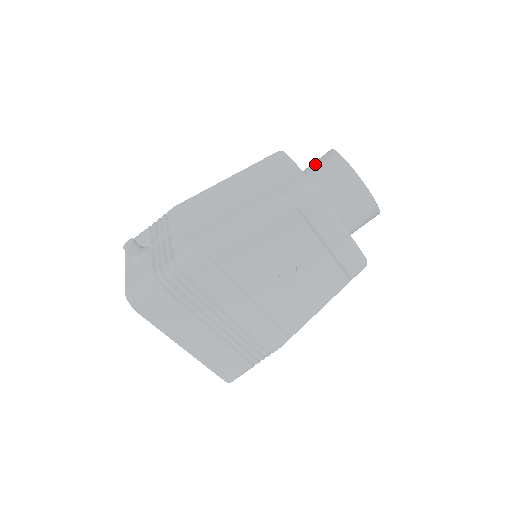
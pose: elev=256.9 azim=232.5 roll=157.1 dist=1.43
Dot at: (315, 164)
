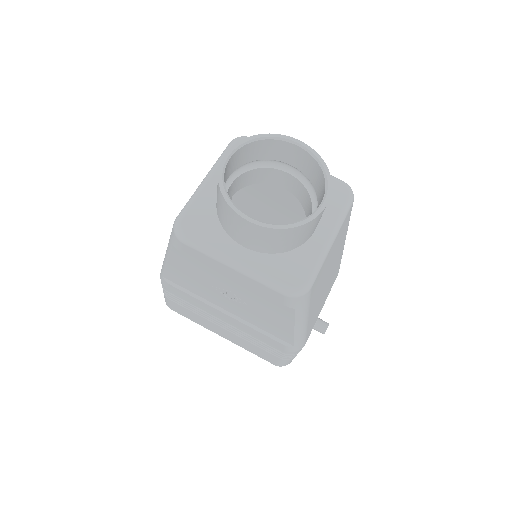
Dot at: occluded
